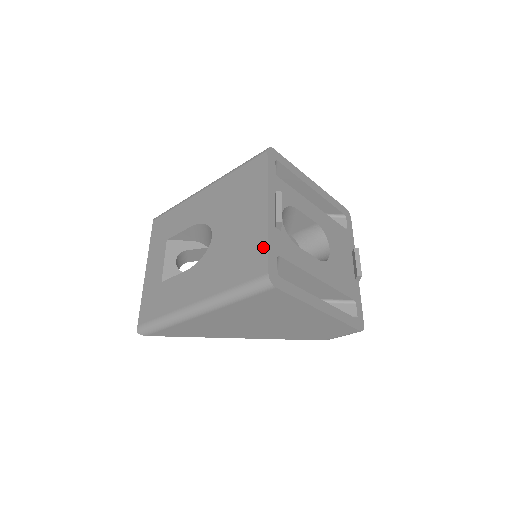
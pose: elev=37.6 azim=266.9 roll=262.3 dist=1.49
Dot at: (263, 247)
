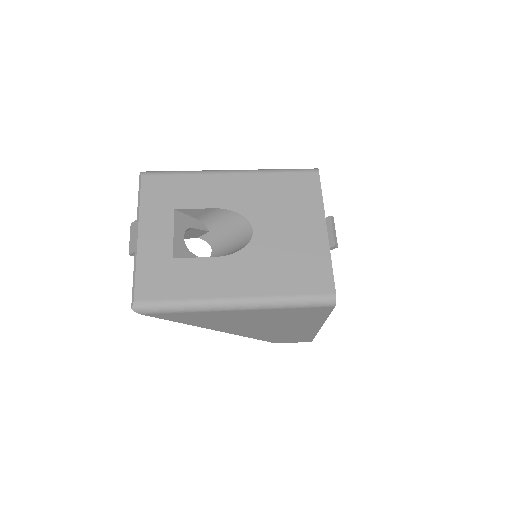
Dot at: (327, 266)
